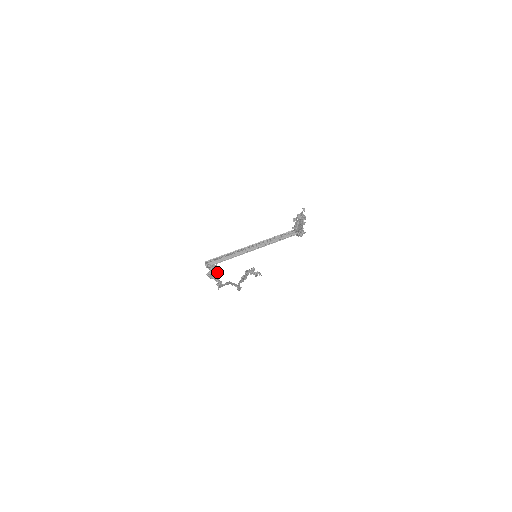
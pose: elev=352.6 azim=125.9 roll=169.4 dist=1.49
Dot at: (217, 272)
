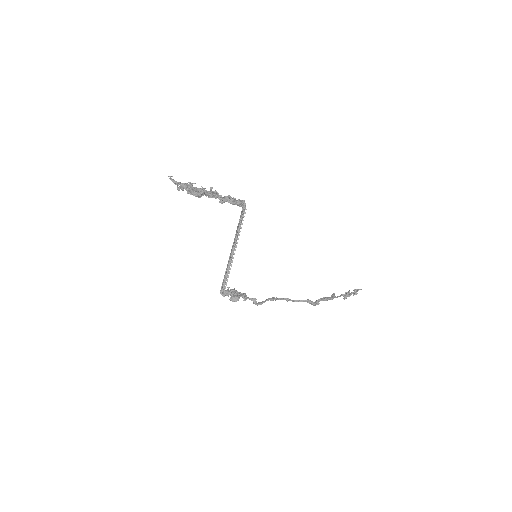
Dot at: (239, 293)
